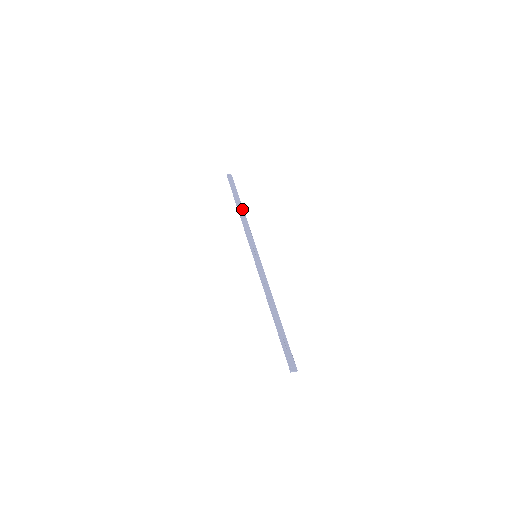
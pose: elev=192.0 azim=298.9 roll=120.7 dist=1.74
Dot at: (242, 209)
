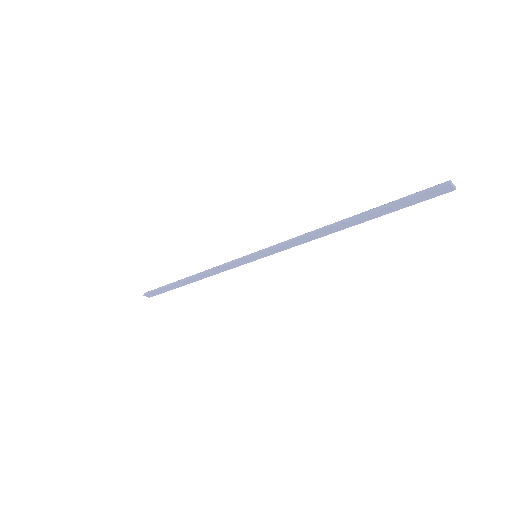
Dot at: occluded
